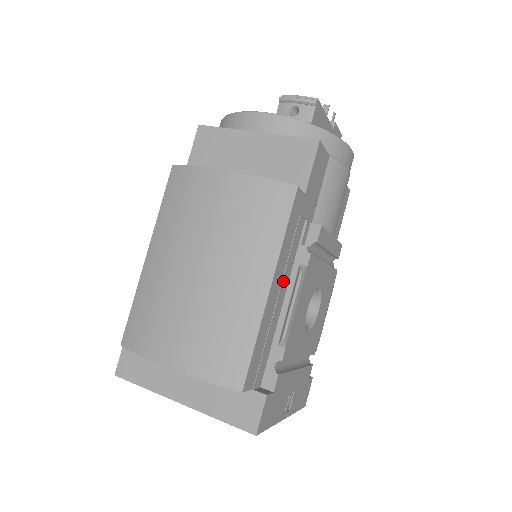
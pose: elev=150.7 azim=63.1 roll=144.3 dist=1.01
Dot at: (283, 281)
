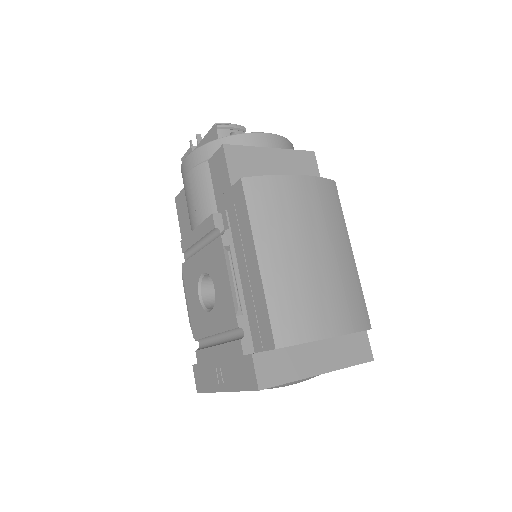
Dot at: occluded
